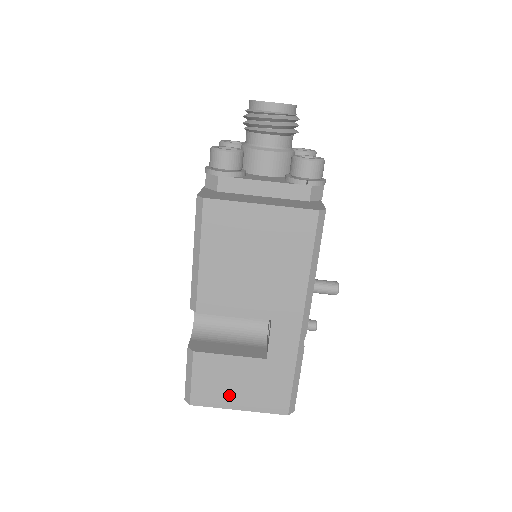
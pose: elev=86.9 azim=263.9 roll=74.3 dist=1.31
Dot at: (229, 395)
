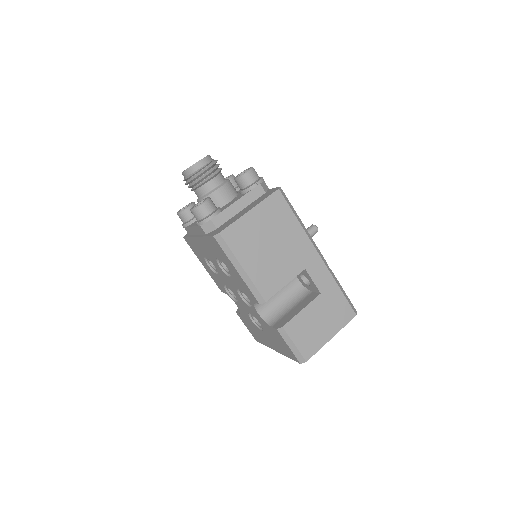
Dot at: (320, 334)
